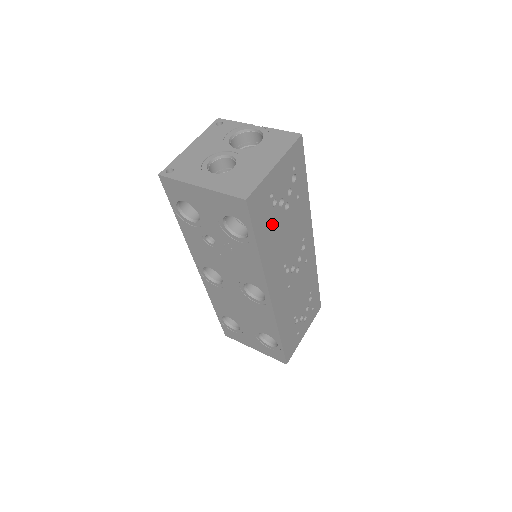
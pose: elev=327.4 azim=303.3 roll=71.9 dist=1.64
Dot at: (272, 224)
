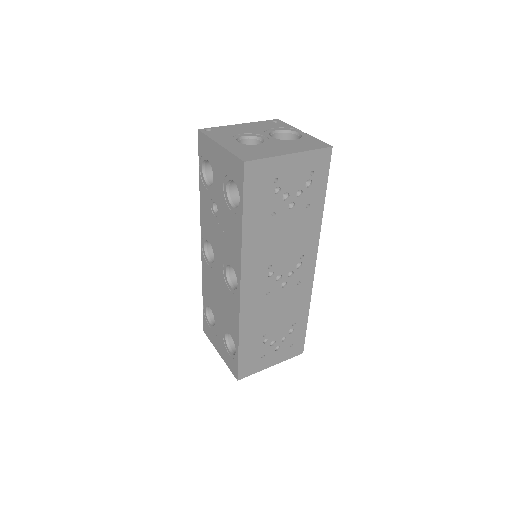
Dot at: (268, 210)
